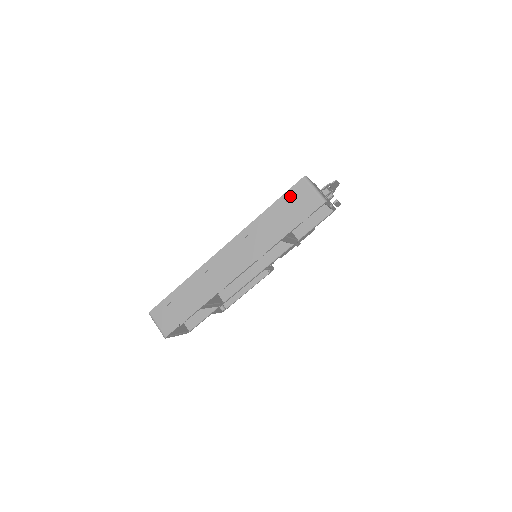
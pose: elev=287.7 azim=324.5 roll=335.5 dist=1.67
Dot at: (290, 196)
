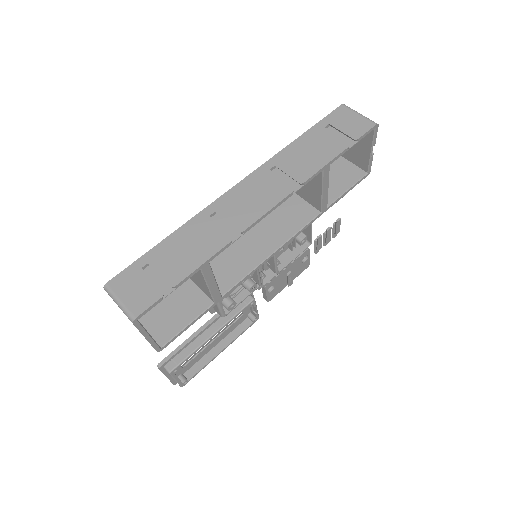
Dot at: (329, 122)
